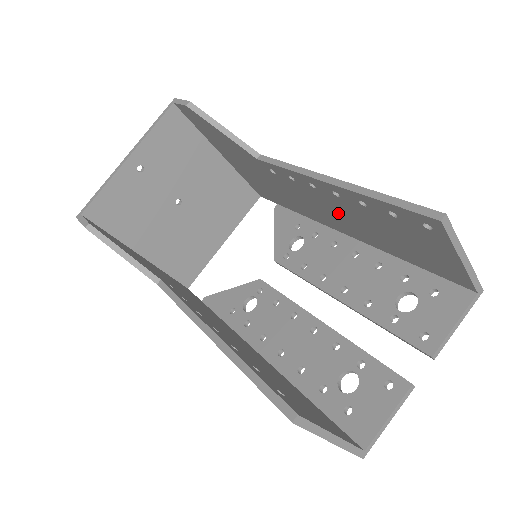
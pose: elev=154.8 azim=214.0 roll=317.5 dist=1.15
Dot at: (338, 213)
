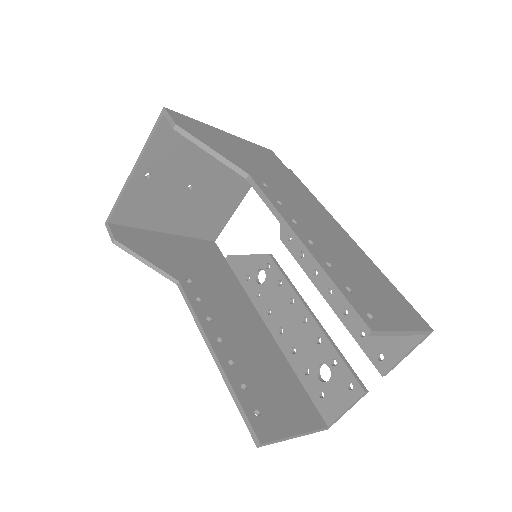
Dot at: occluded
